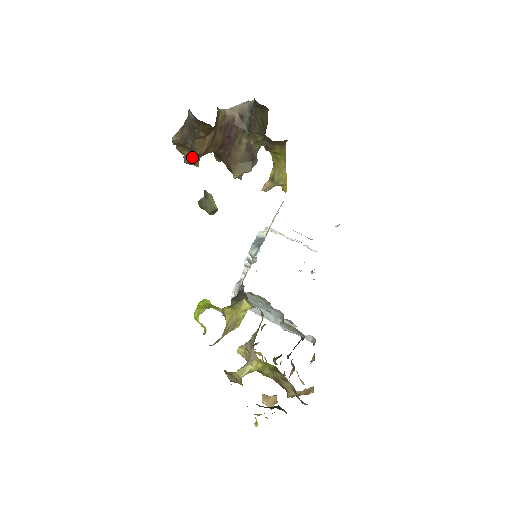
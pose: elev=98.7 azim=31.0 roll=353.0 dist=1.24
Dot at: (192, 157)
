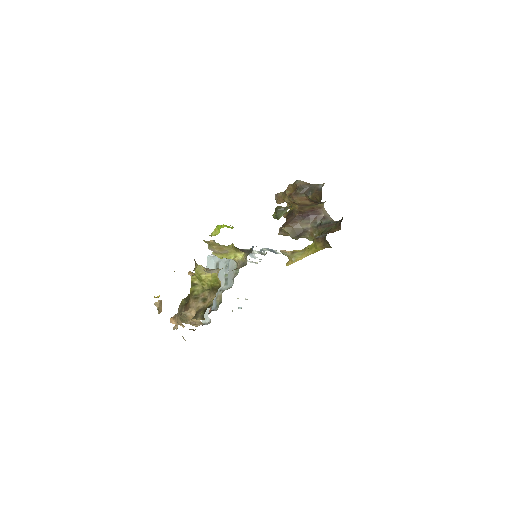
Dot at: (286, 197)
